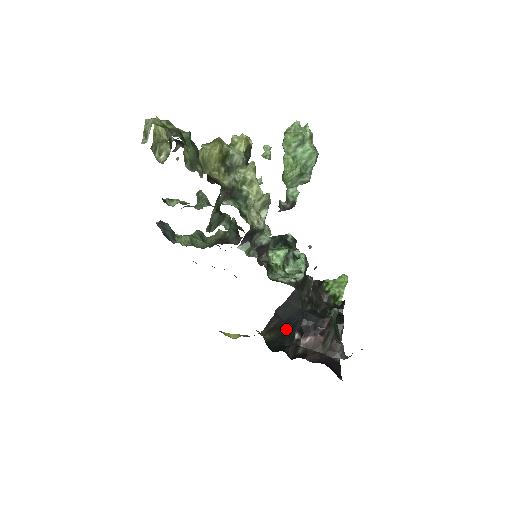
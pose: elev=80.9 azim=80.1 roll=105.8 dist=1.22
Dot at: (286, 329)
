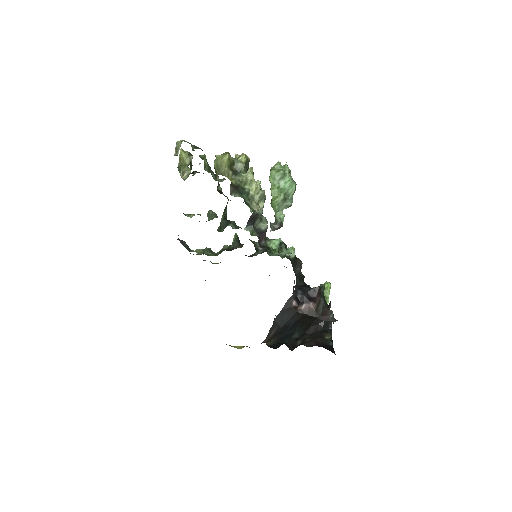
Dot at: (284, 333)
